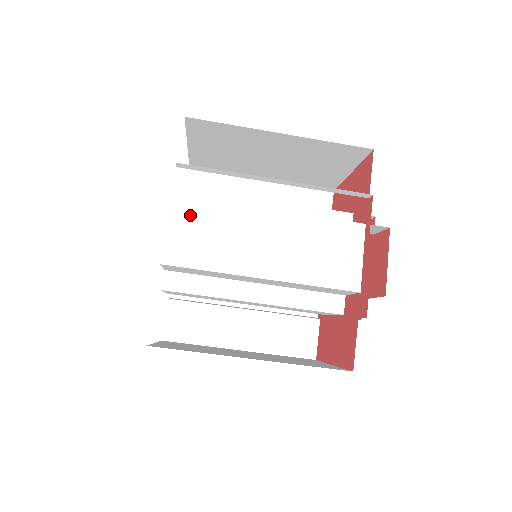
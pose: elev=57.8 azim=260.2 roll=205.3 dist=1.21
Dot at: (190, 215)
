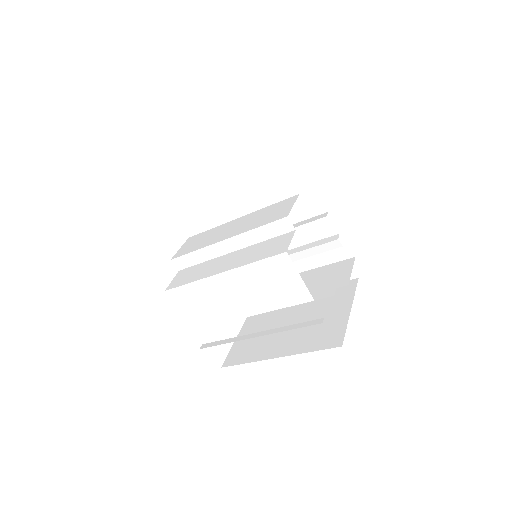
Dot at: (183, 299)
